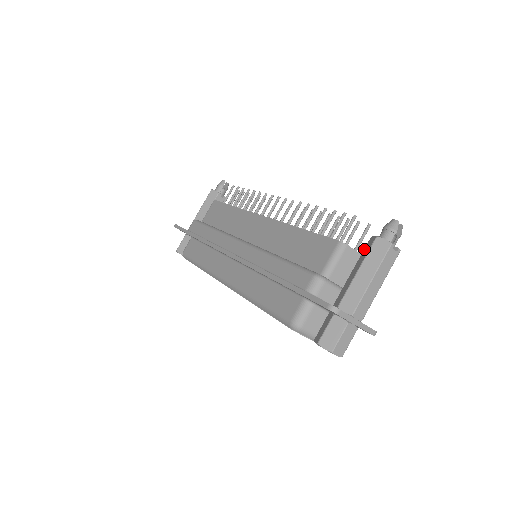
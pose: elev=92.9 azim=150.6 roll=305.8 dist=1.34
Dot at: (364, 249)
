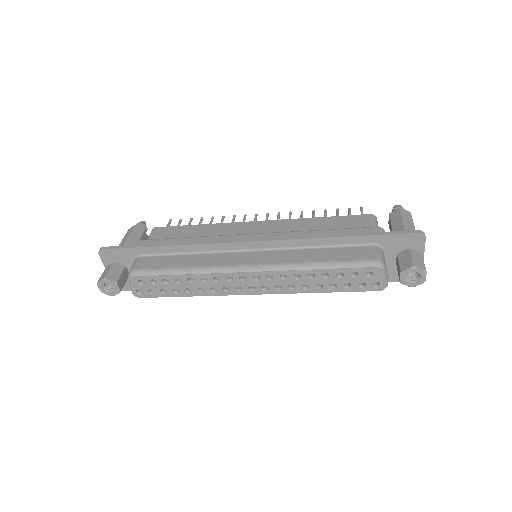
Dot at: (391, 219)
